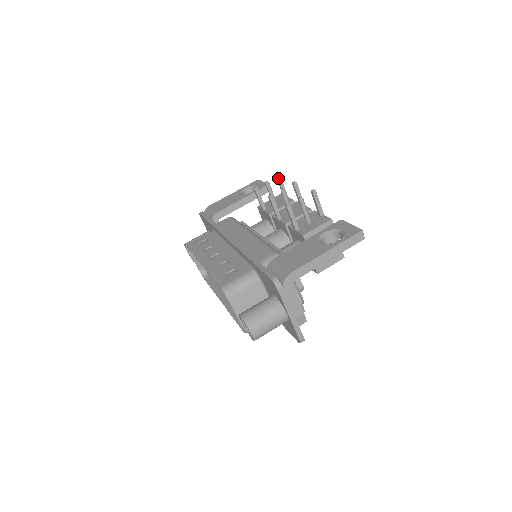
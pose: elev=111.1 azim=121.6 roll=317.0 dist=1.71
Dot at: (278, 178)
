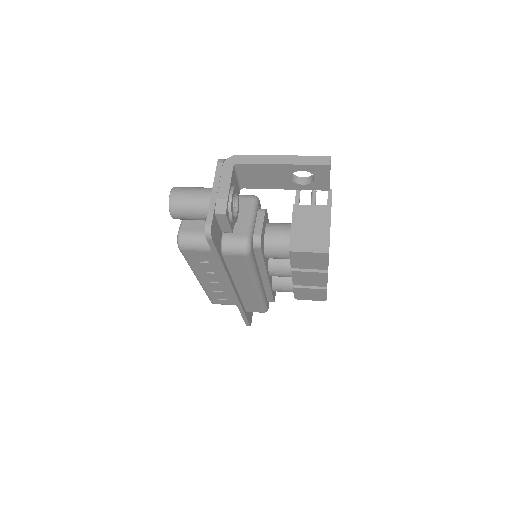
Dot at: occluded
